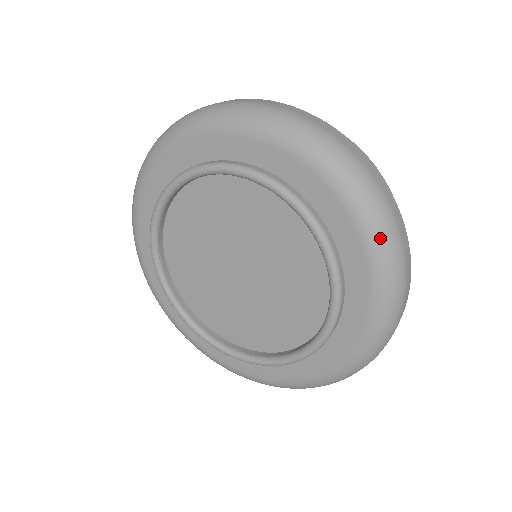
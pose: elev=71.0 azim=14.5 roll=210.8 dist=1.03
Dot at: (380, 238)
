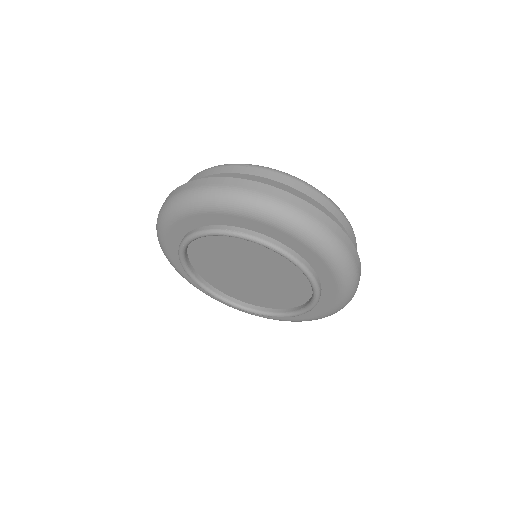
Dot at: (245, 207)
